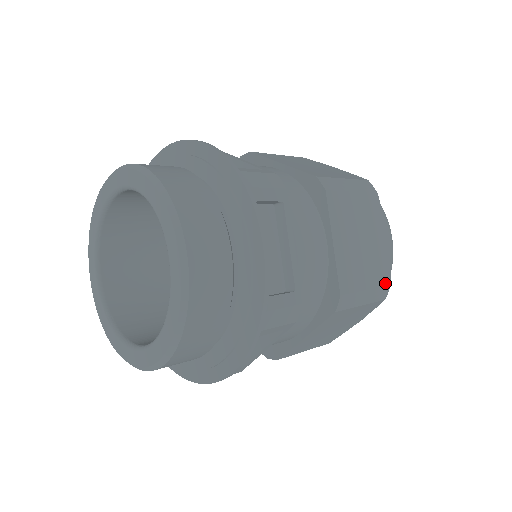
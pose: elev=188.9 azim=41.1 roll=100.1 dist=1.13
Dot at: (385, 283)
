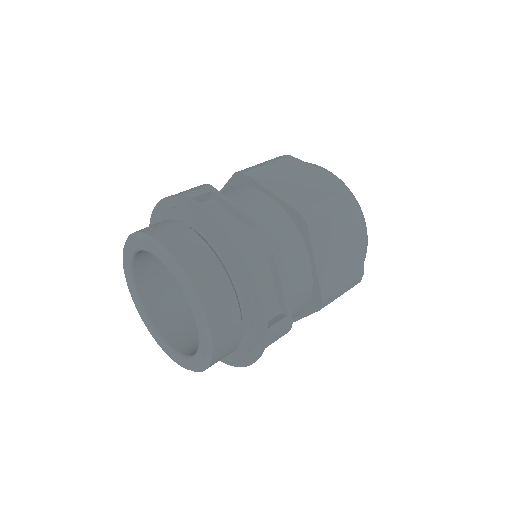
Dot at: (339, 192)
